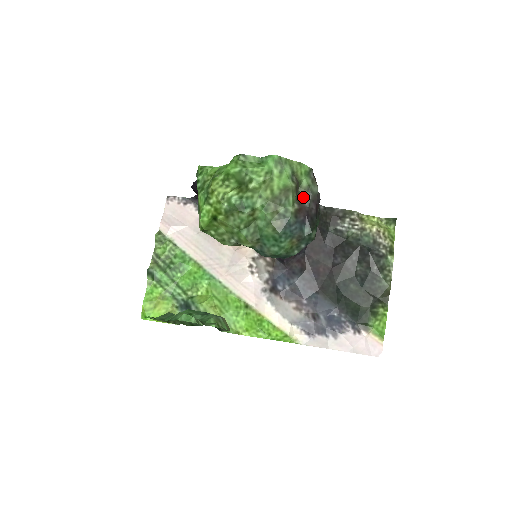
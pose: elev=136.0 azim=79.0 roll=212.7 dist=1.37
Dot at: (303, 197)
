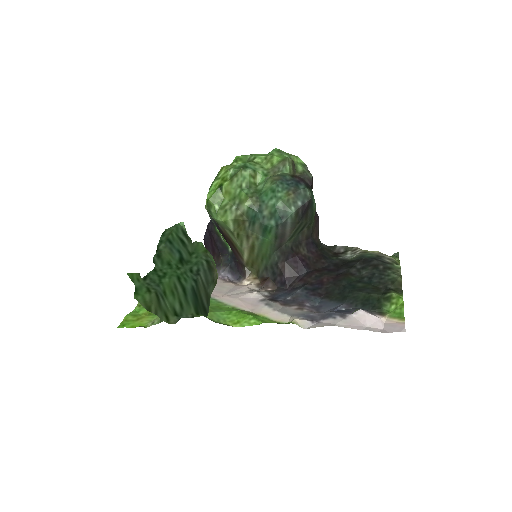
Dot at: (299, 176)
